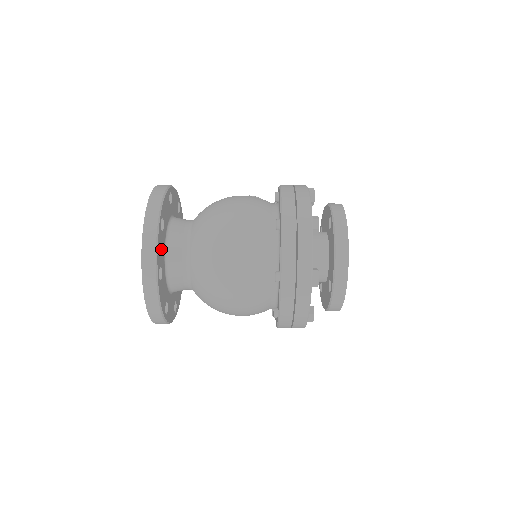
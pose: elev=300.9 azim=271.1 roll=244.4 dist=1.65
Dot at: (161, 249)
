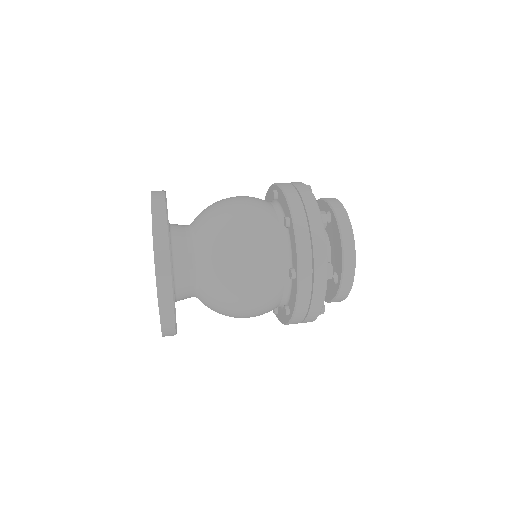
Dot at: occluded
